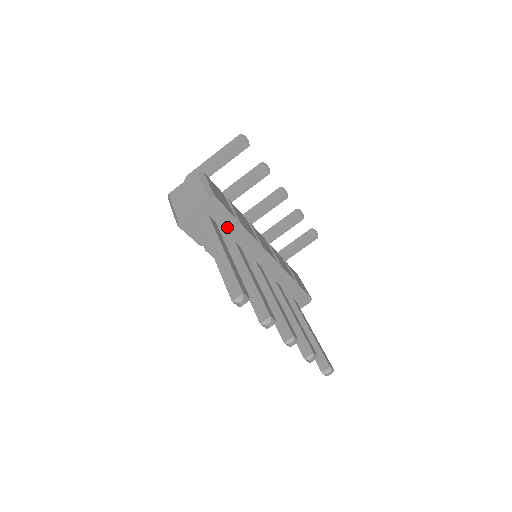
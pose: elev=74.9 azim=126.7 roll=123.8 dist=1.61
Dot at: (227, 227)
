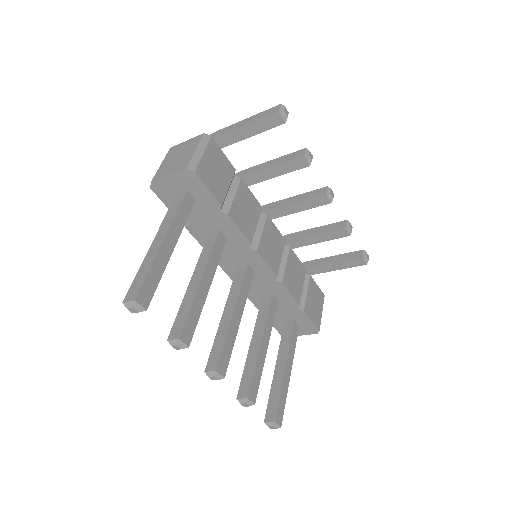
Dot at: (210, 211)
